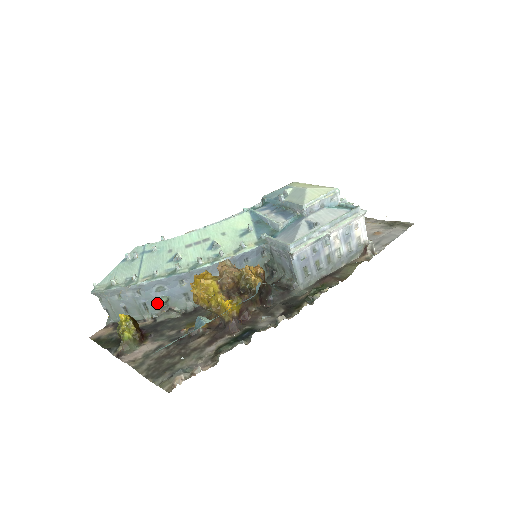
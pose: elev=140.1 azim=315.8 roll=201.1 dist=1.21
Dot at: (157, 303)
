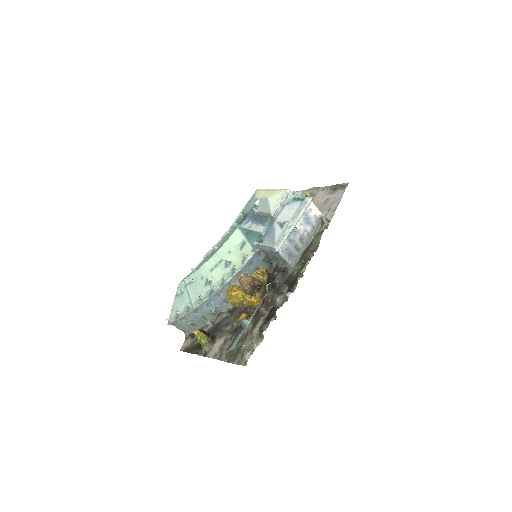
Dot at: (210, 313)
